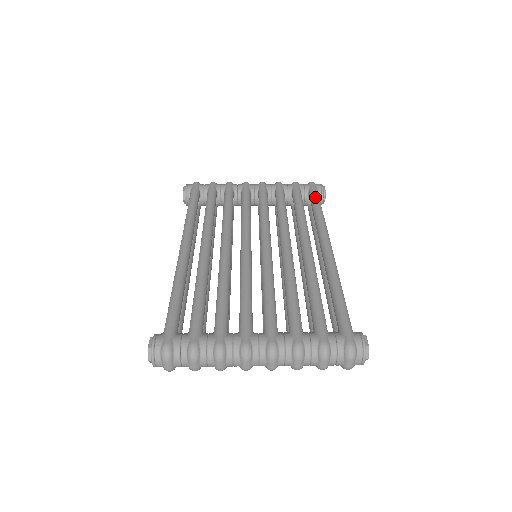
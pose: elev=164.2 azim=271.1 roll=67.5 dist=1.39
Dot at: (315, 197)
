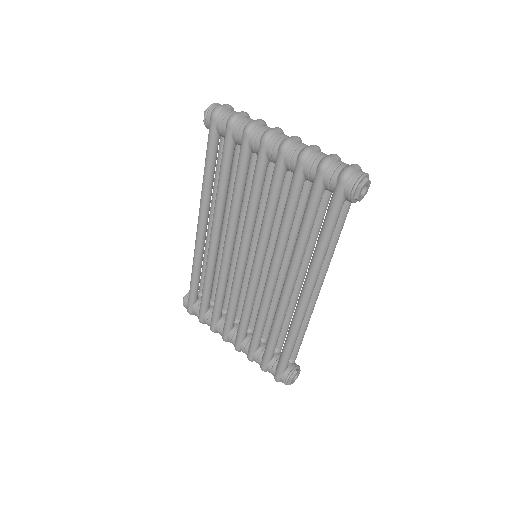
Dot at: (328, 218)
